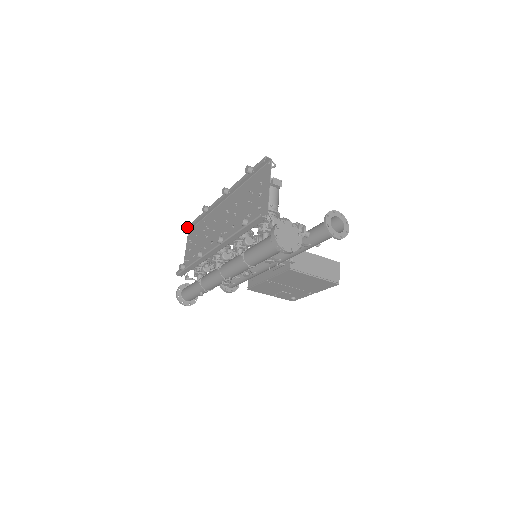
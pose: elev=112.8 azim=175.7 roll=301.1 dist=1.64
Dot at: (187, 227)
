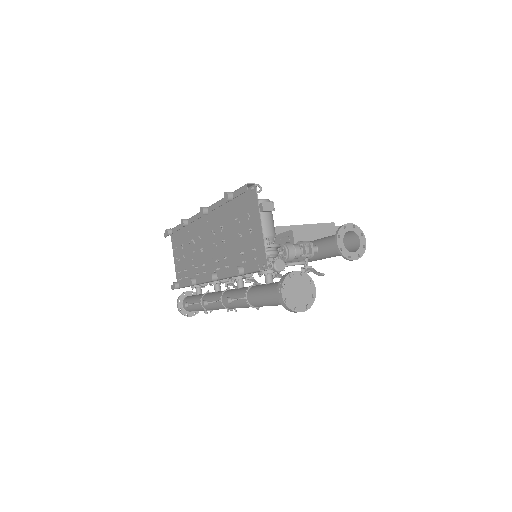
Dot at: occluded
